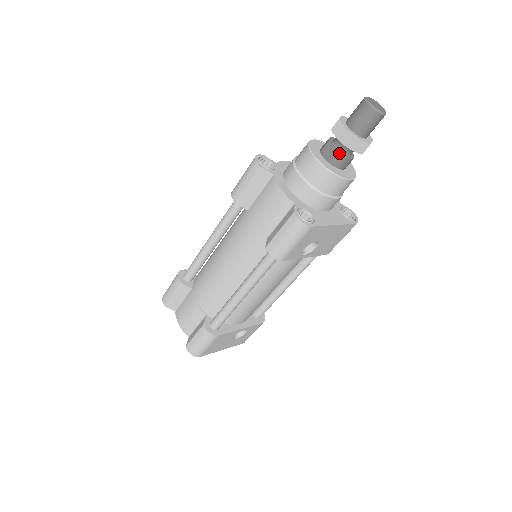
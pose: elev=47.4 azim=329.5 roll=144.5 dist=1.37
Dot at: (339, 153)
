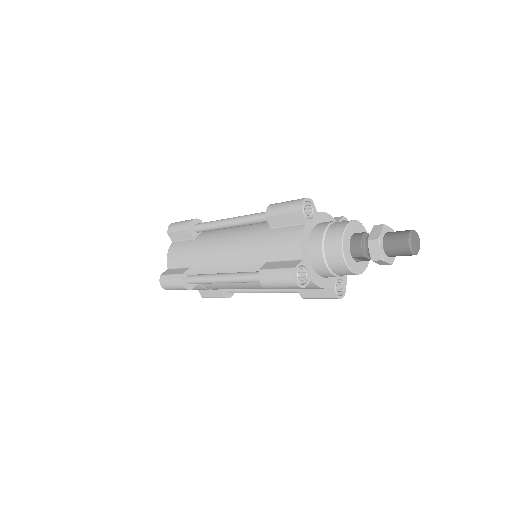
Dot at: occluded
